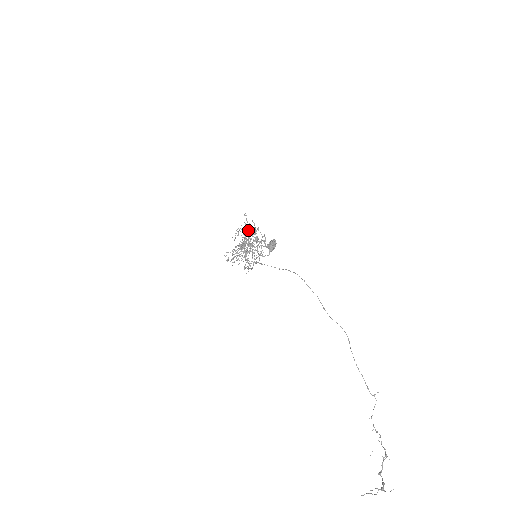
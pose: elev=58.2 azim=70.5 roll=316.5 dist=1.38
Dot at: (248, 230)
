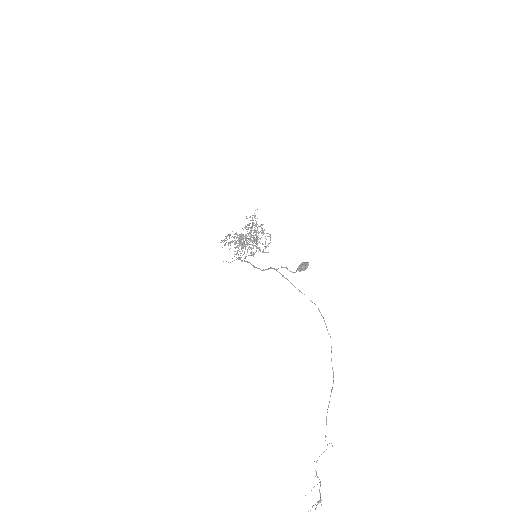
Dot at: occluded
